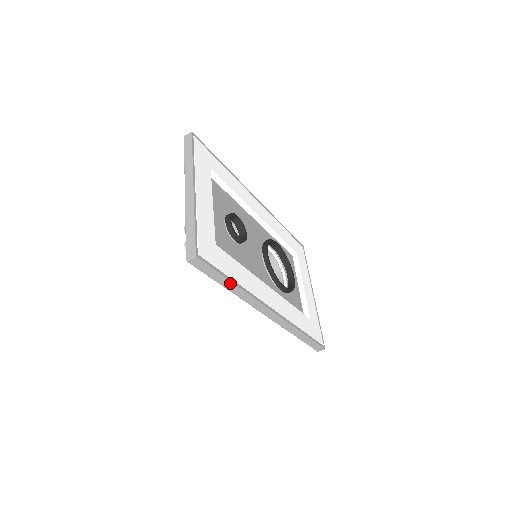
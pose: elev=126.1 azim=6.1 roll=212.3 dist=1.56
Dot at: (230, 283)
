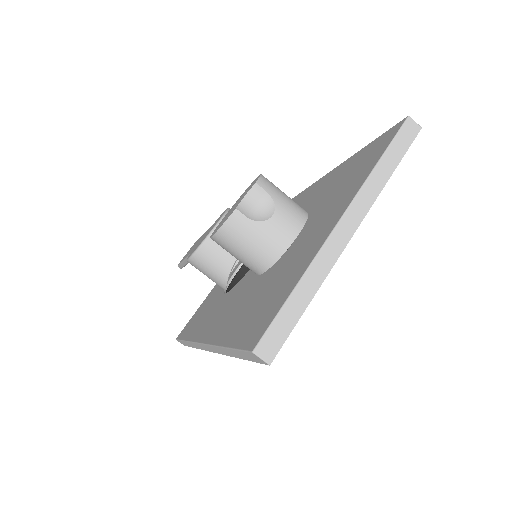
Dot at: (236, 355)
